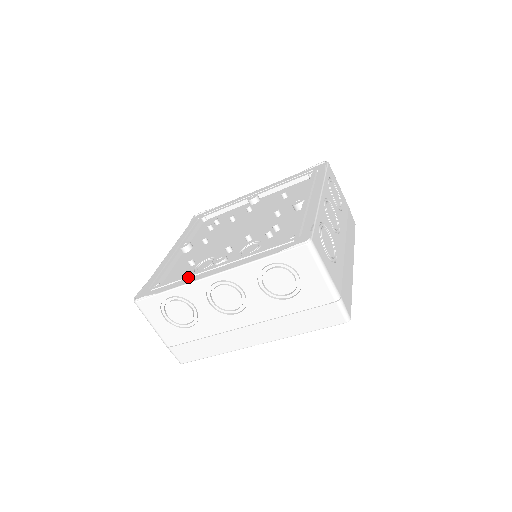
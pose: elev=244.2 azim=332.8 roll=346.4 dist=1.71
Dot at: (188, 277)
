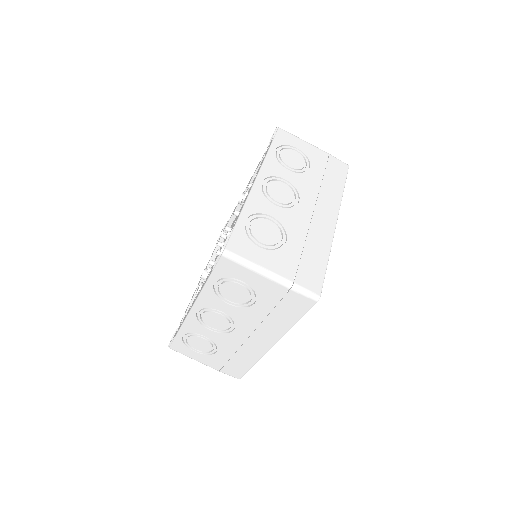
Dot at: occluded
